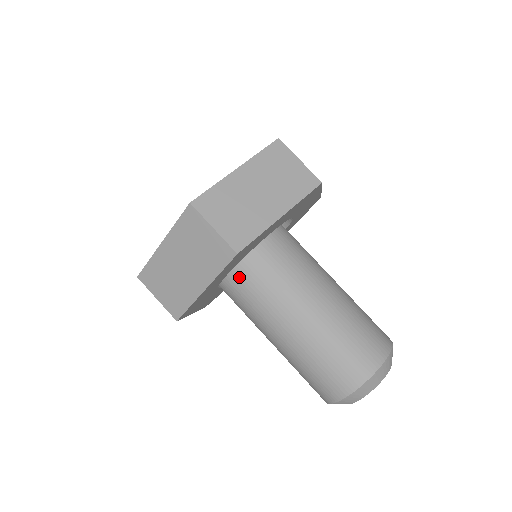
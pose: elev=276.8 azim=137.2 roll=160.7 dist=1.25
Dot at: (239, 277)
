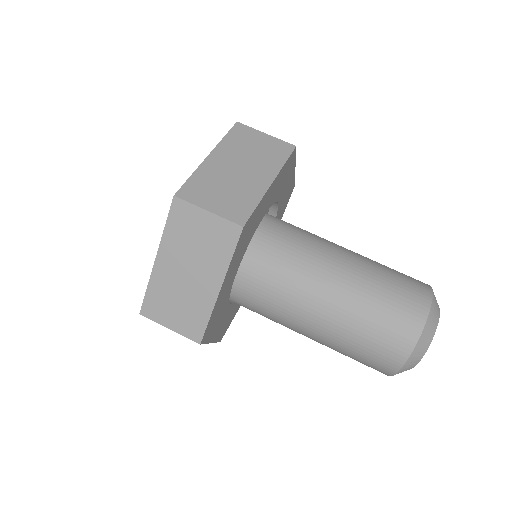
Dot at: occluded
